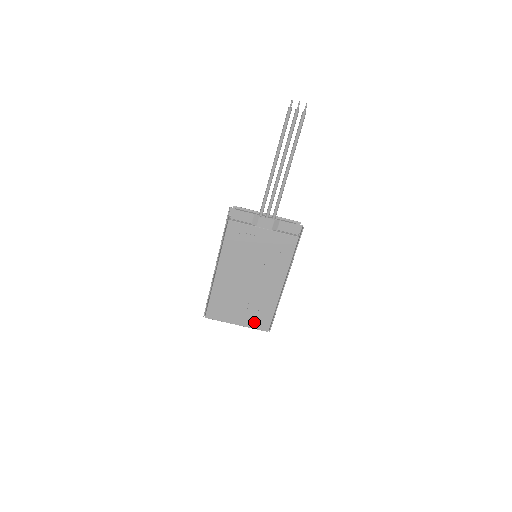
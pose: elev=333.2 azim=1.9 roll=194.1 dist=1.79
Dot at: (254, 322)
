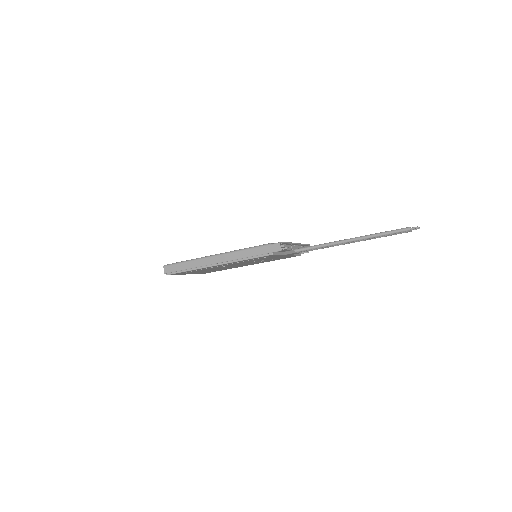
Dot at: occluded
